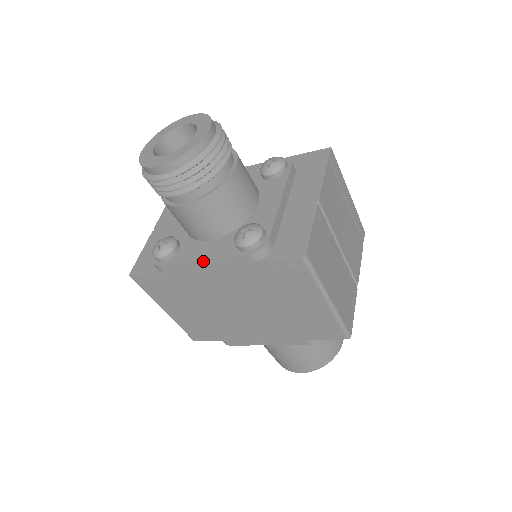
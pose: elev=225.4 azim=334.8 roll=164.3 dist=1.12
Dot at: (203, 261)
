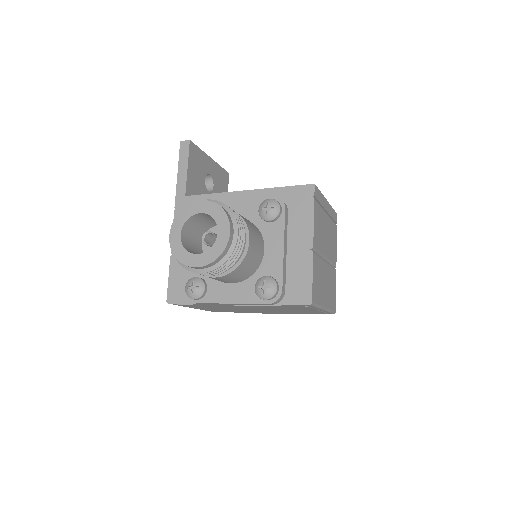
Dot at: occluded
